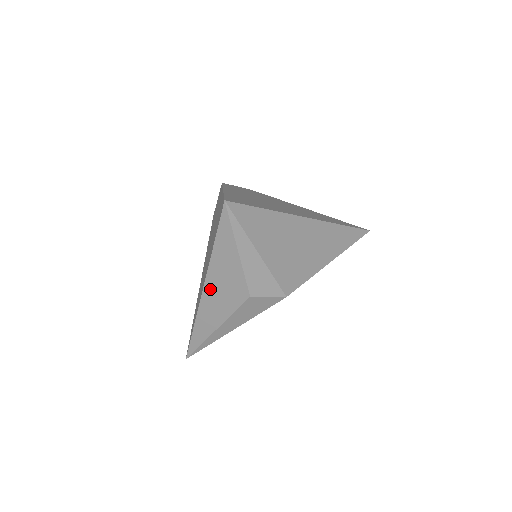
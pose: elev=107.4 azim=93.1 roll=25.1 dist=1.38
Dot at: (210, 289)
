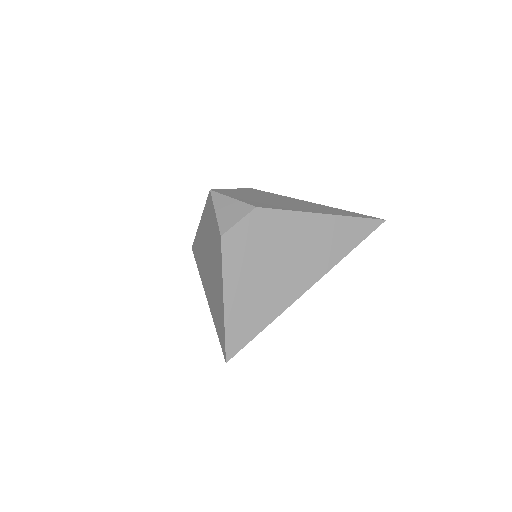
Dot at: occluded
